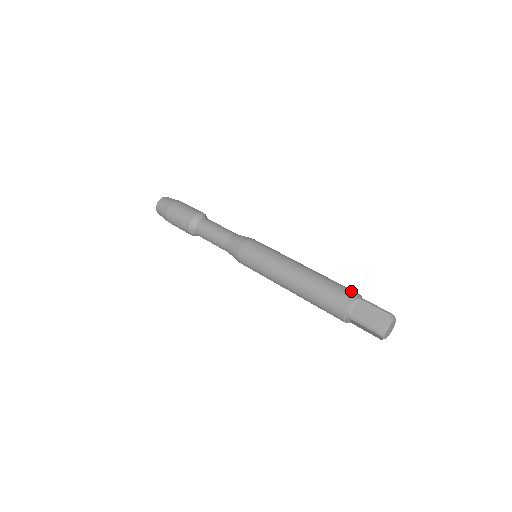
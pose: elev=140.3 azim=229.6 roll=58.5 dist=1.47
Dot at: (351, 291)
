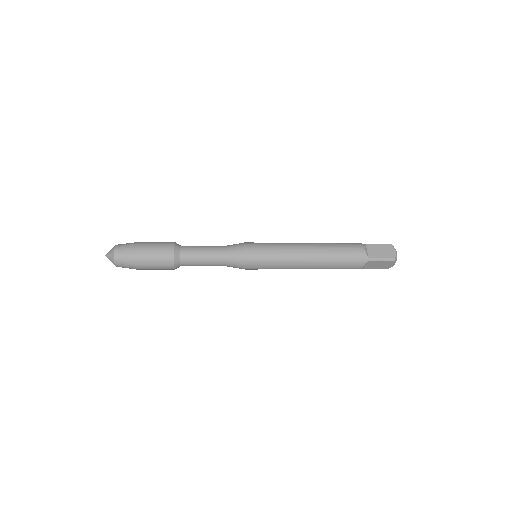
Dot at: (355, 243)
